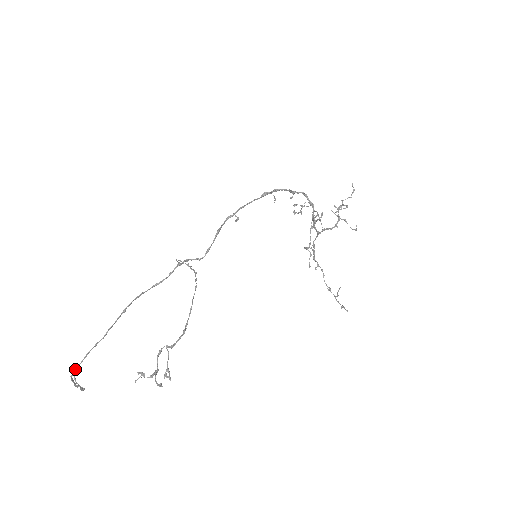
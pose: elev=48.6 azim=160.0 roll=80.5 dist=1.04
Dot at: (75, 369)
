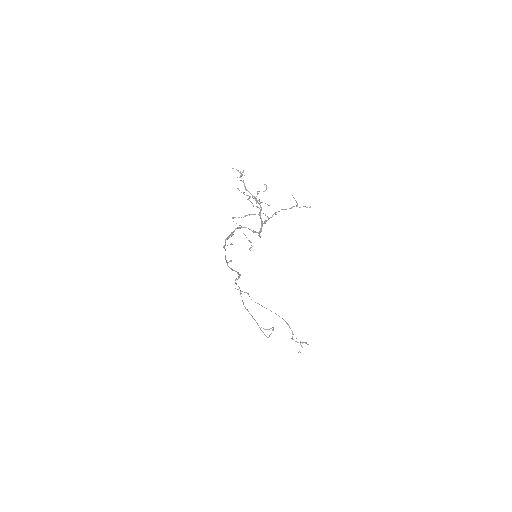
Dot at: (266, 336)
